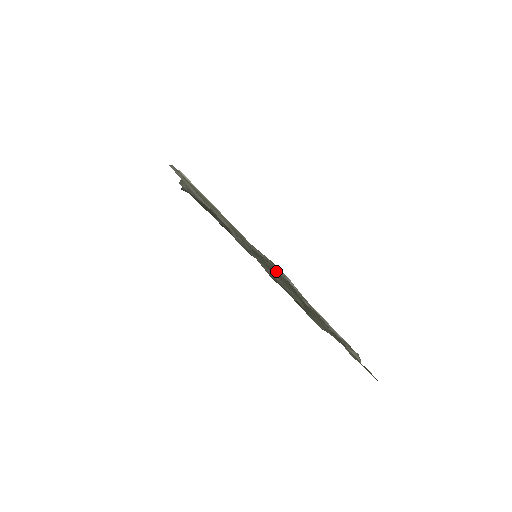
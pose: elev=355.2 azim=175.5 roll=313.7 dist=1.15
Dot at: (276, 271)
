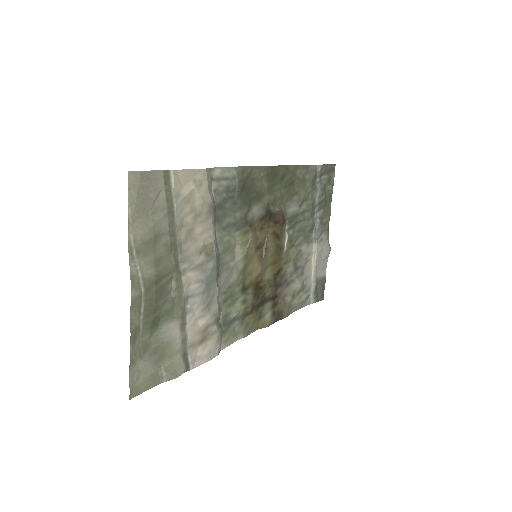
Dot at: (163, 287)
